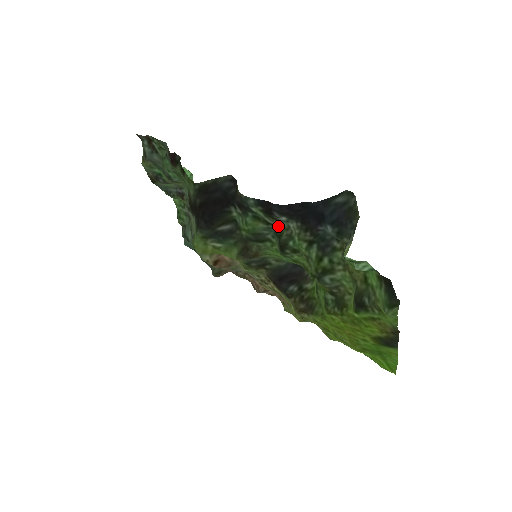
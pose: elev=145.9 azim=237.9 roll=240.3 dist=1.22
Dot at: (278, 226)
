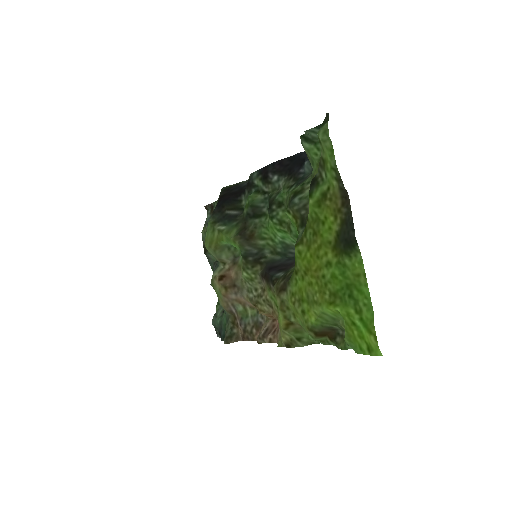
Dot at: (272, 192)
